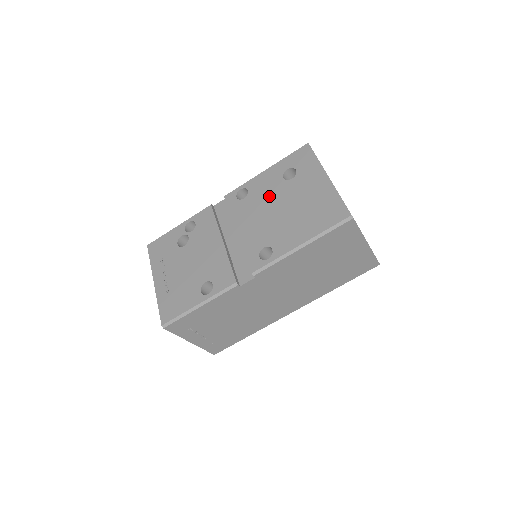
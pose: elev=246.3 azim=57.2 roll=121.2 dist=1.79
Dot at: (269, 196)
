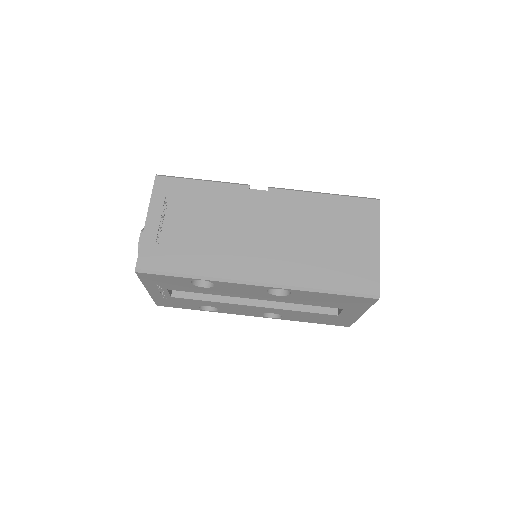
Dot at: occluded
